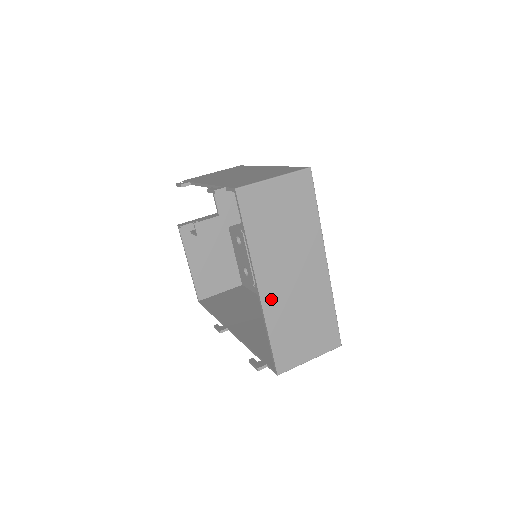
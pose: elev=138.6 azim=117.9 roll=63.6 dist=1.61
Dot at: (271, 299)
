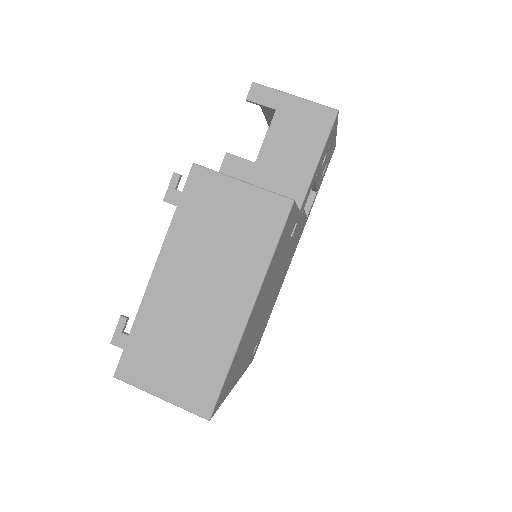
Dot at: occluded
